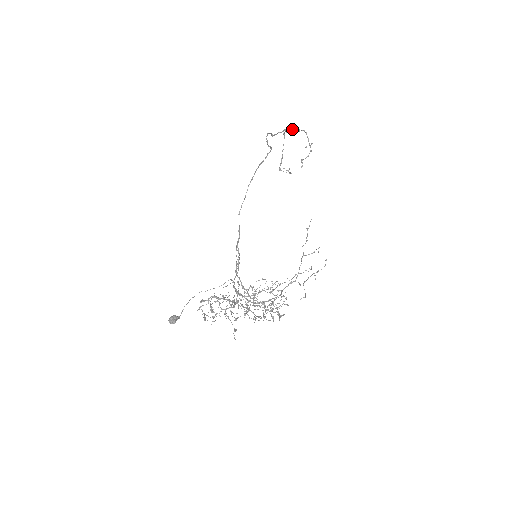
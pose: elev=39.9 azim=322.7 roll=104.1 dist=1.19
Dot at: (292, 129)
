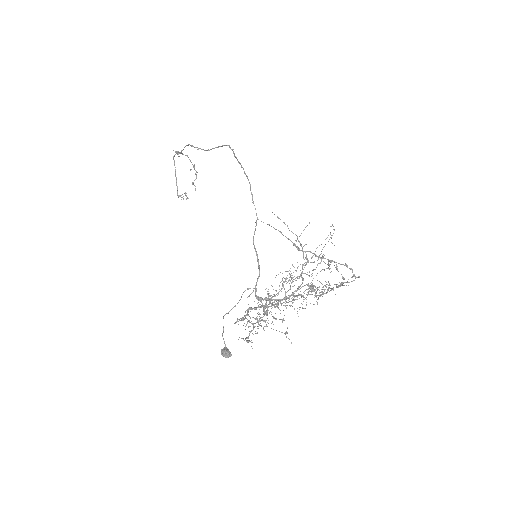
Dot at: occluded
